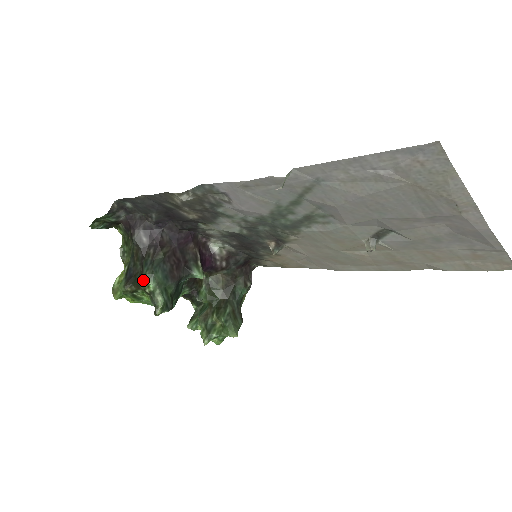
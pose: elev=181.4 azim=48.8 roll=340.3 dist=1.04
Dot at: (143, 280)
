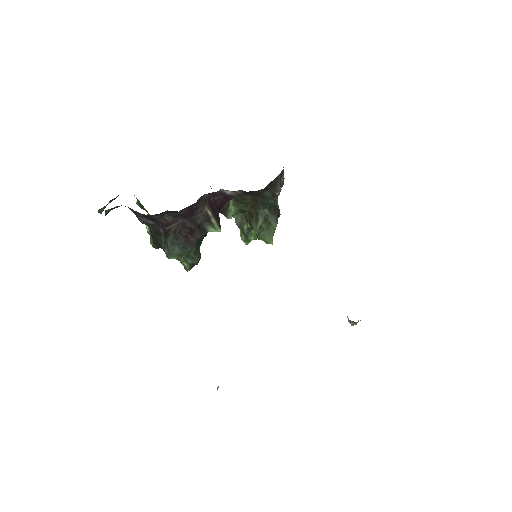
Dot at: (165, 253)
